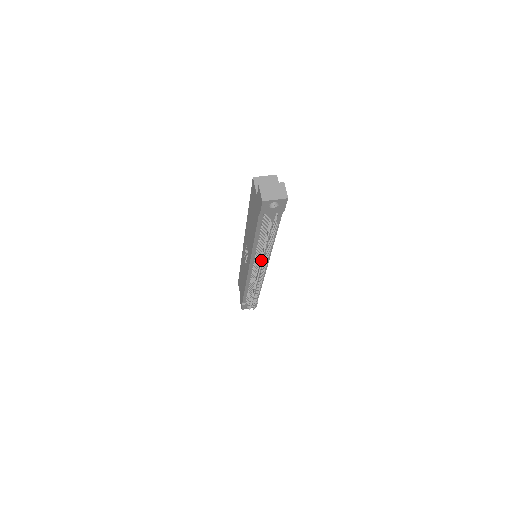
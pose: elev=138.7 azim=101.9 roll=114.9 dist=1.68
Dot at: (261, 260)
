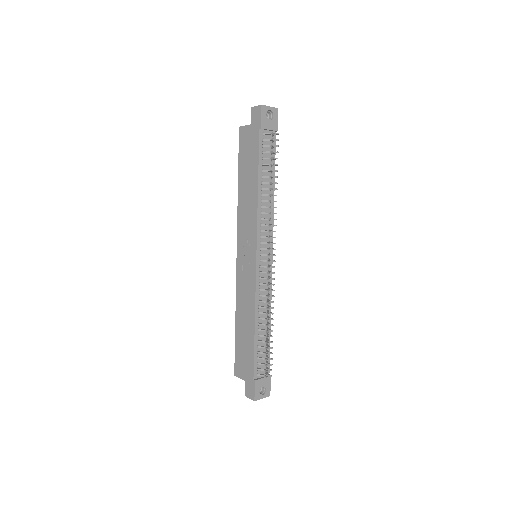
Dot at: occluded
